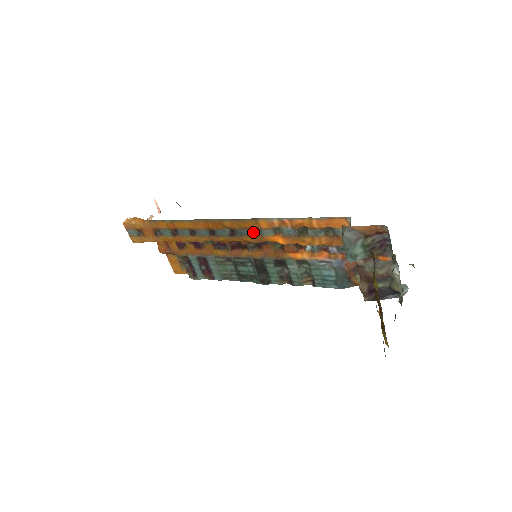
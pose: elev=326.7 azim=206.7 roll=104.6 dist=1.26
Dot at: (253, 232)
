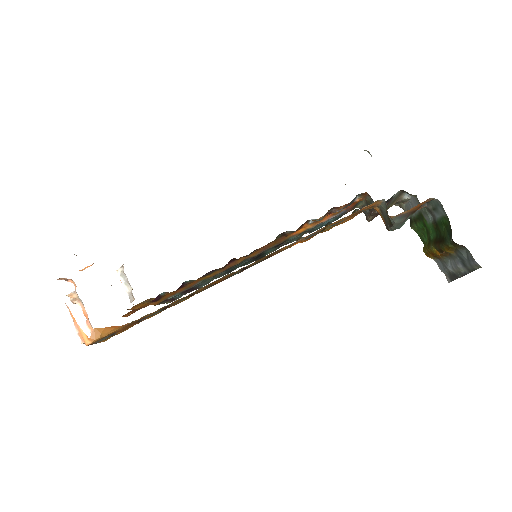
Dot at: (269, 256)
